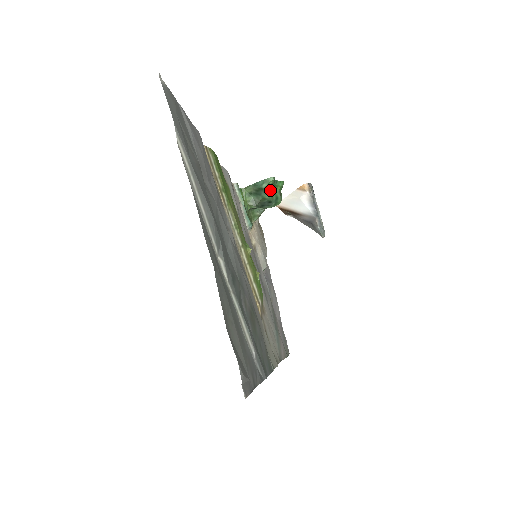
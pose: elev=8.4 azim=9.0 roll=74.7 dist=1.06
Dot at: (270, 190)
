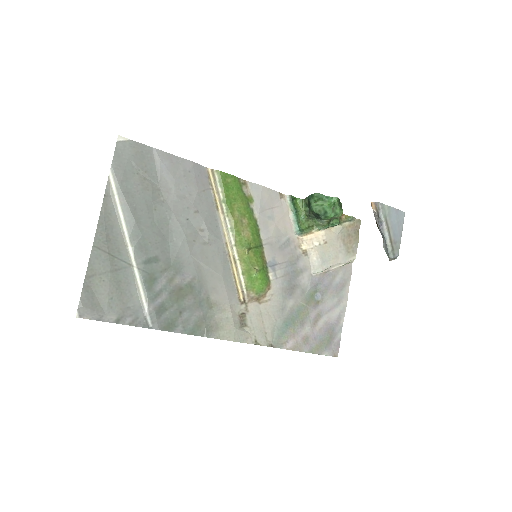
Dot at: (317, 204)
